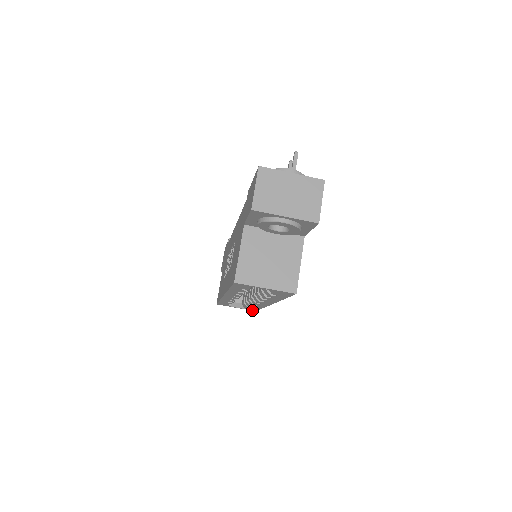
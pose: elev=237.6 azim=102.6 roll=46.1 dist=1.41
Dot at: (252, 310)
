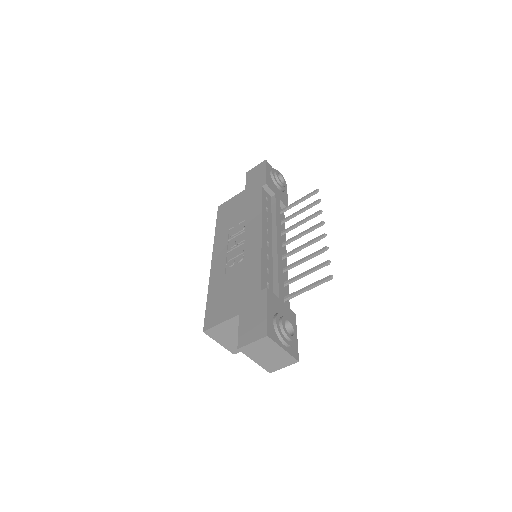
Dot at: occluded
